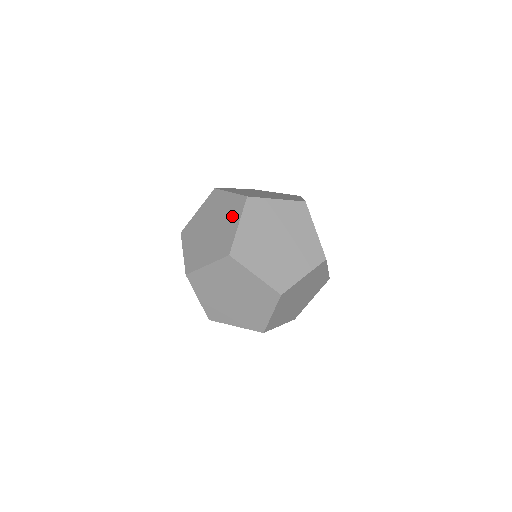
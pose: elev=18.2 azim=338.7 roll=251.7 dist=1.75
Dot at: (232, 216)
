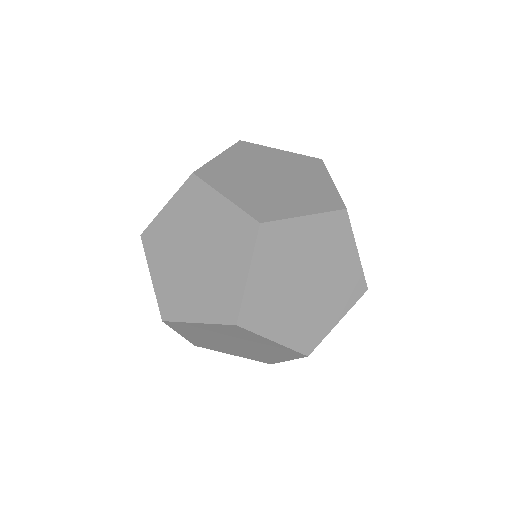
Dot at: occluded
